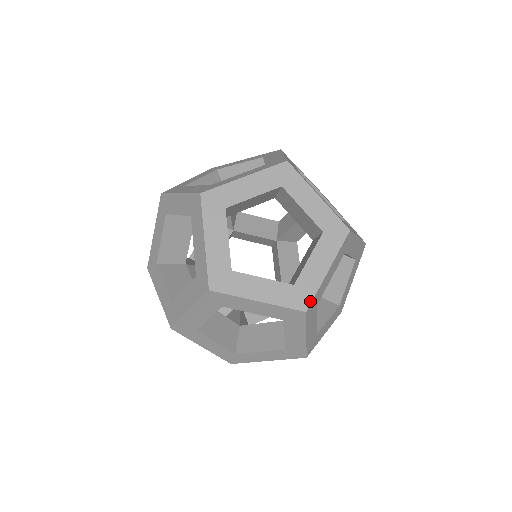
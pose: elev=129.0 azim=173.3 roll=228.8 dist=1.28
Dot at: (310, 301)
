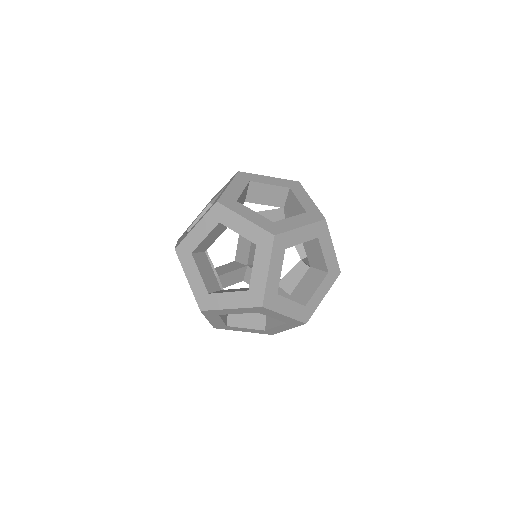
Dot at: (219, 198)
